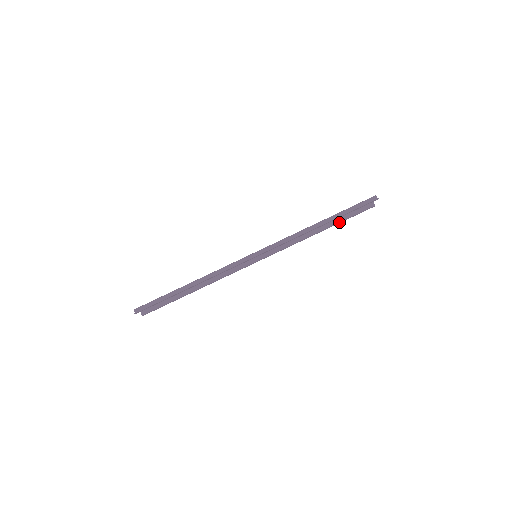
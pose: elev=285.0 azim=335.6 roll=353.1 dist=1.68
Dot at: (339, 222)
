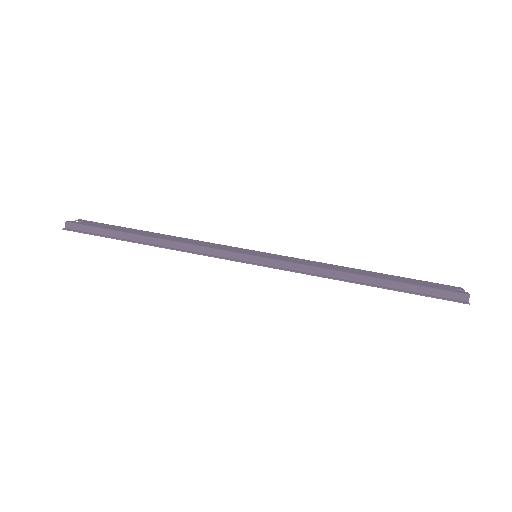
Dot at: occluded
